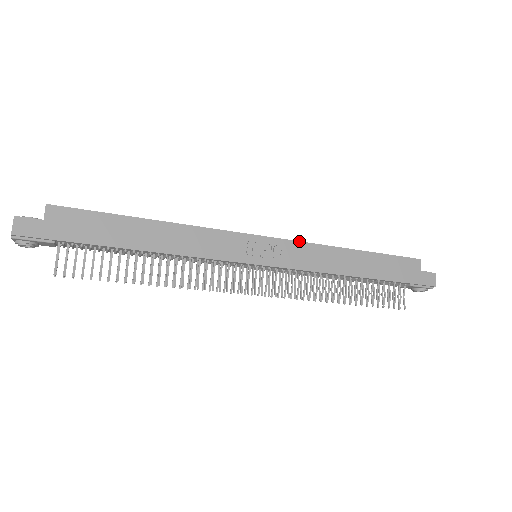
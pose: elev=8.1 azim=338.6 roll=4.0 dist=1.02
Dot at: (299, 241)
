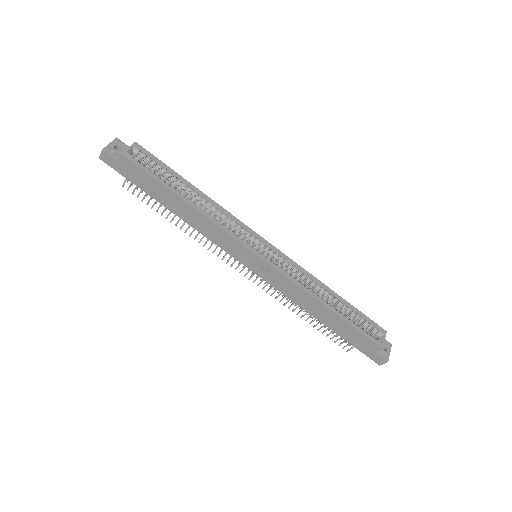
Dot at: (286, 277)
